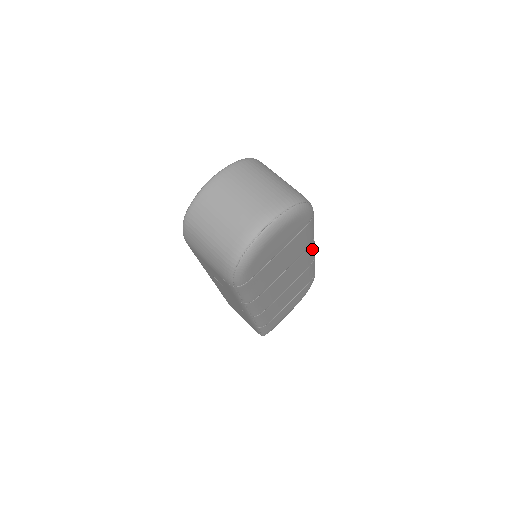
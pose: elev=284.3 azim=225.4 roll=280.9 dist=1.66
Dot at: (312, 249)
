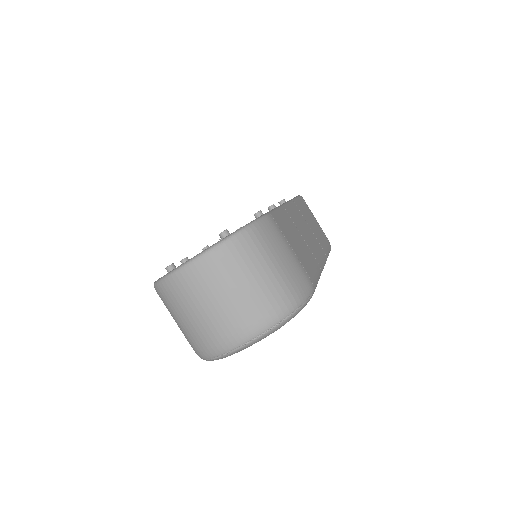
Dot at: occluded
